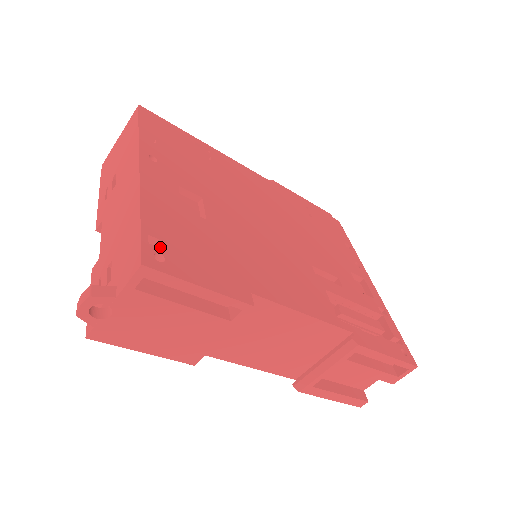
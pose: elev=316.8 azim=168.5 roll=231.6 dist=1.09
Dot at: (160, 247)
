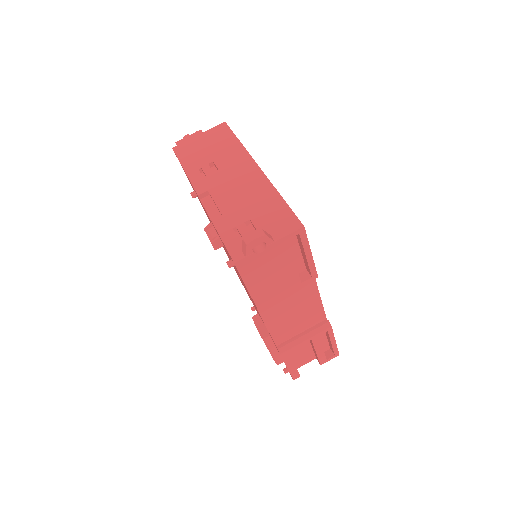
Dot at: occluded
